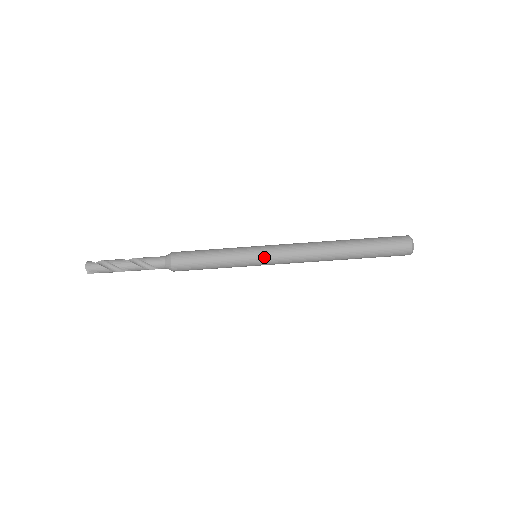
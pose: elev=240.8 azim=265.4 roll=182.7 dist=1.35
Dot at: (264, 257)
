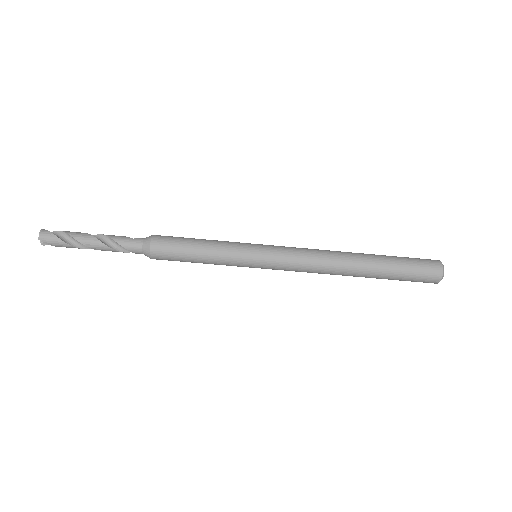
Dot at: (266, 261)
